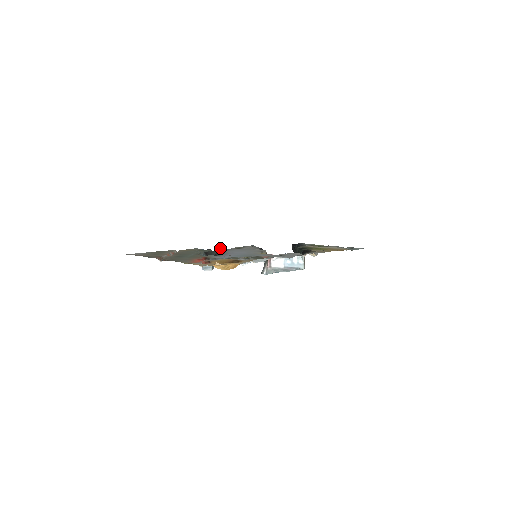
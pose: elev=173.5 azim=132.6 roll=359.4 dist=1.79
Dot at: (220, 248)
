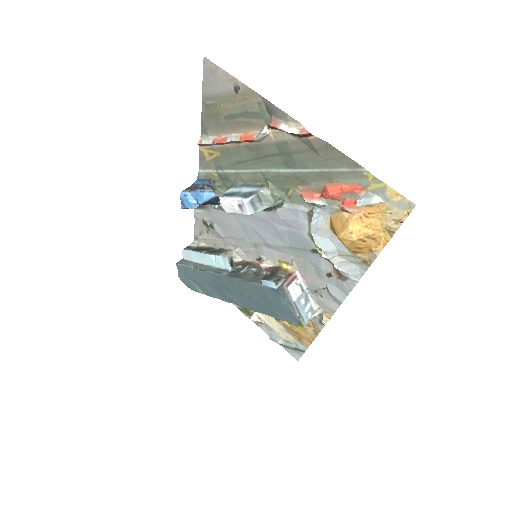
Dot at: occluded
